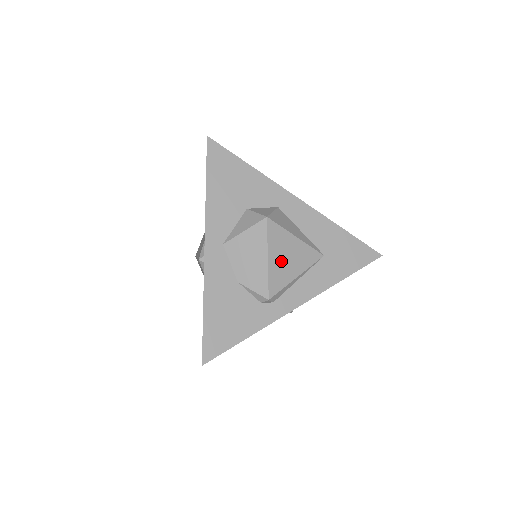
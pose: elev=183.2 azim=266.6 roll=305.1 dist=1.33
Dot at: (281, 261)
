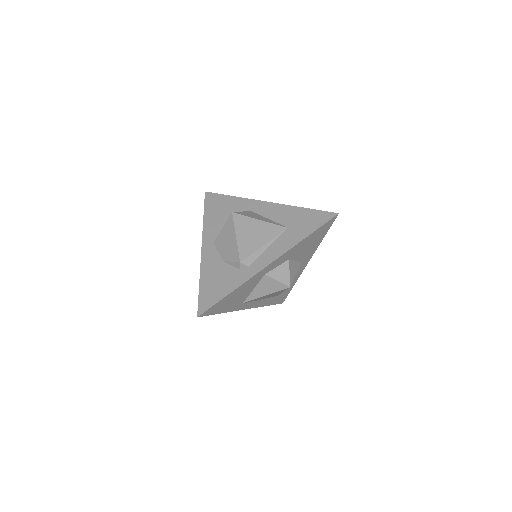
Dot at: (248, 237)
